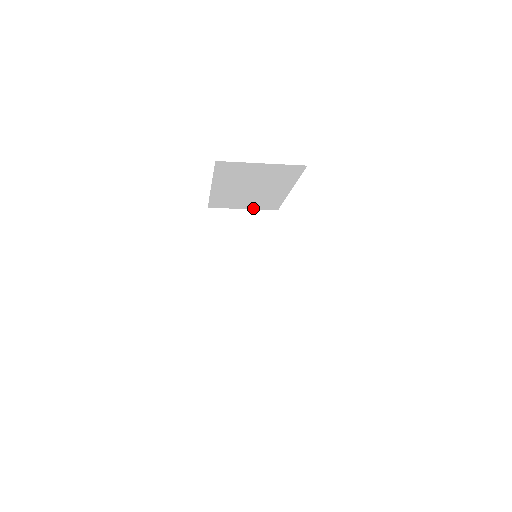
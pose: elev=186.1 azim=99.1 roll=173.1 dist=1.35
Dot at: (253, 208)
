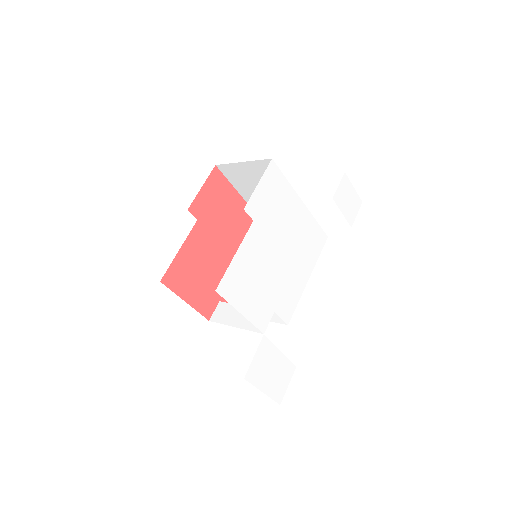
Dot at: occluded
